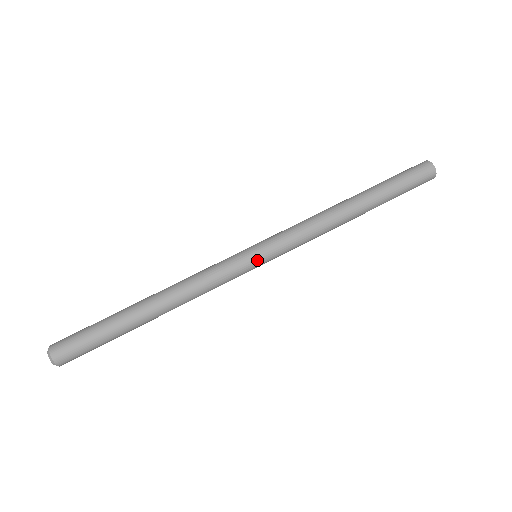
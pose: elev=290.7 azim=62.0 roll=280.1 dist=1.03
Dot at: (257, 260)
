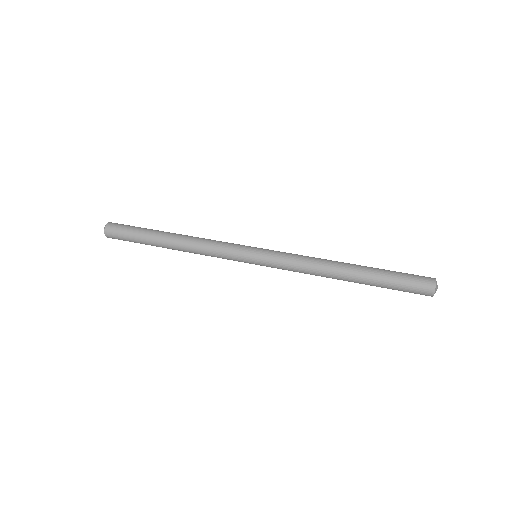
Dot at: (252, 260)
